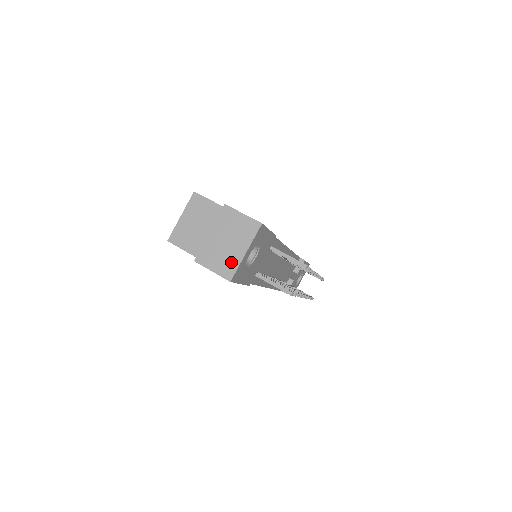
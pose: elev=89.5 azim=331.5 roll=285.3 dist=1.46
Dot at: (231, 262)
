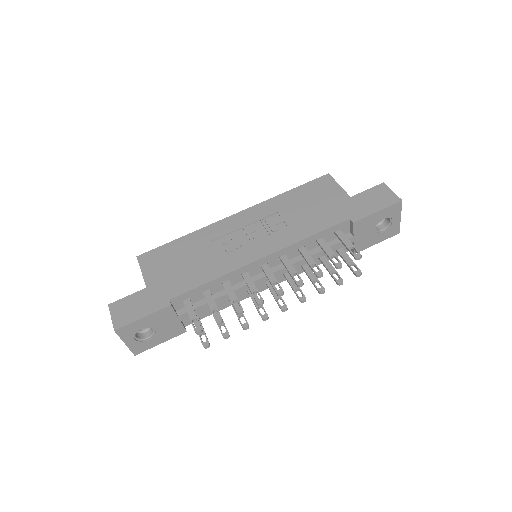
Dot at: occluded
